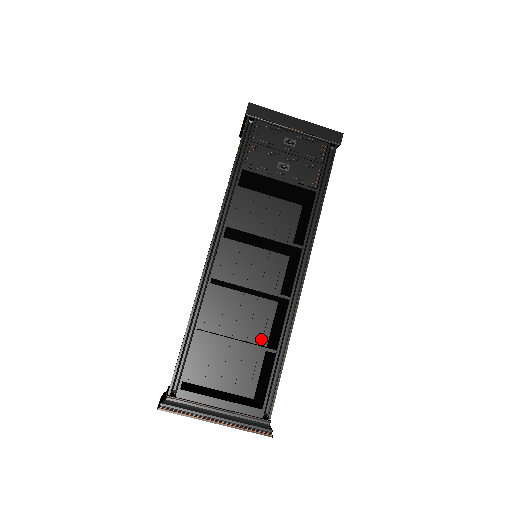
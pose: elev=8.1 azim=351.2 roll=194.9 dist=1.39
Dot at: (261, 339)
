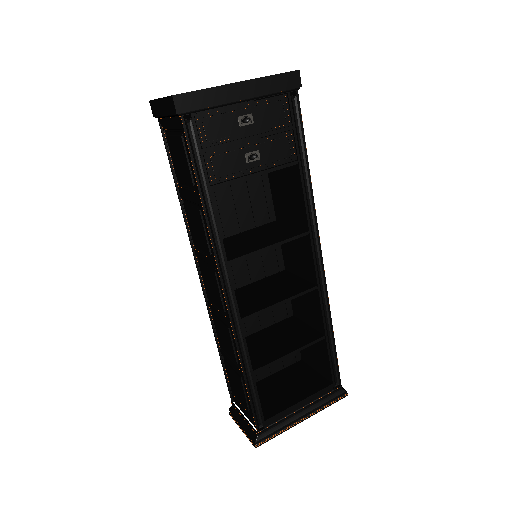
Dot at: (286, 313)
